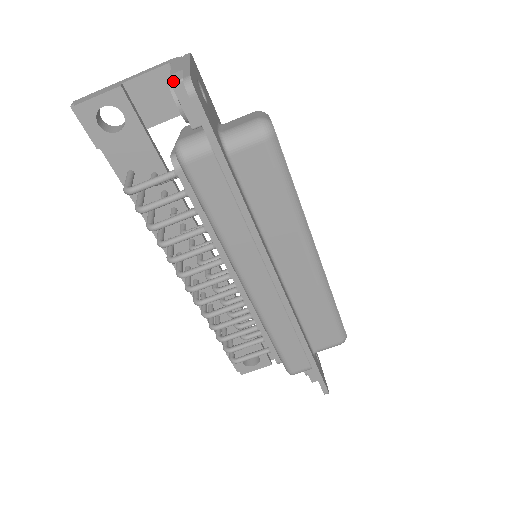
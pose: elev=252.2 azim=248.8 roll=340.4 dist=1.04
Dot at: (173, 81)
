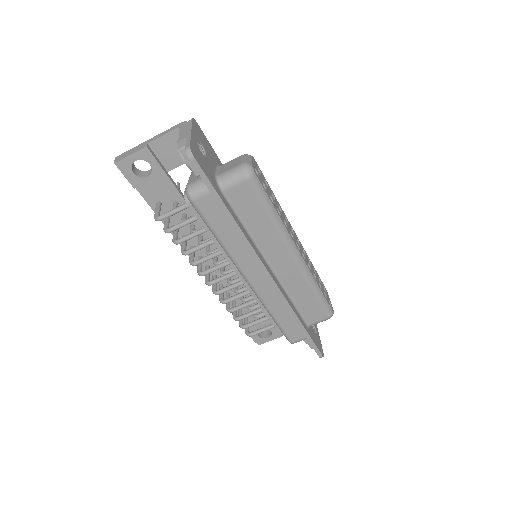
Dot at: (180, 147)
